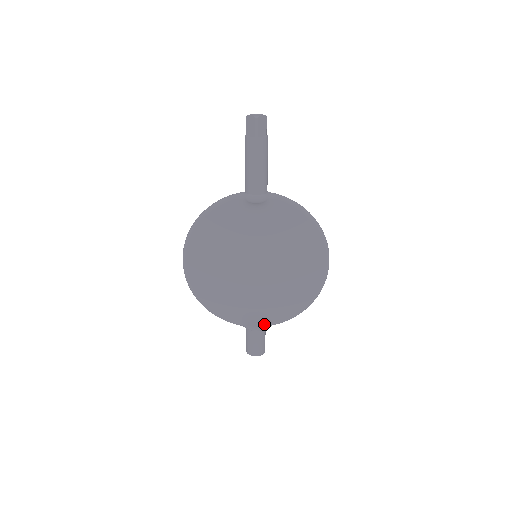
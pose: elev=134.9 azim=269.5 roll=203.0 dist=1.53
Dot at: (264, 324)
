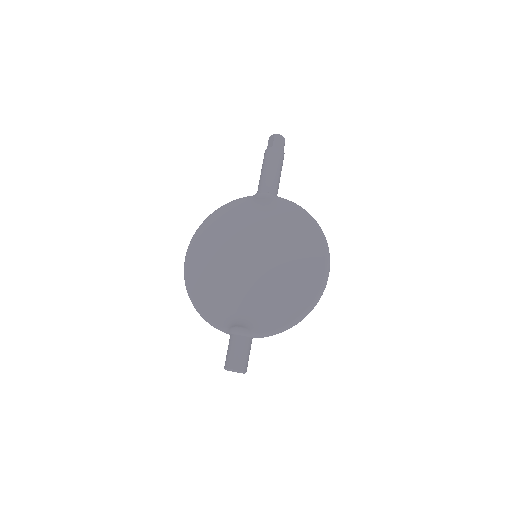
Dot at: (249, 329)
